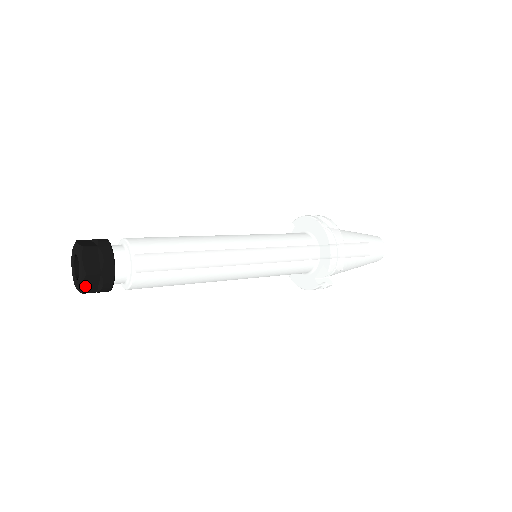
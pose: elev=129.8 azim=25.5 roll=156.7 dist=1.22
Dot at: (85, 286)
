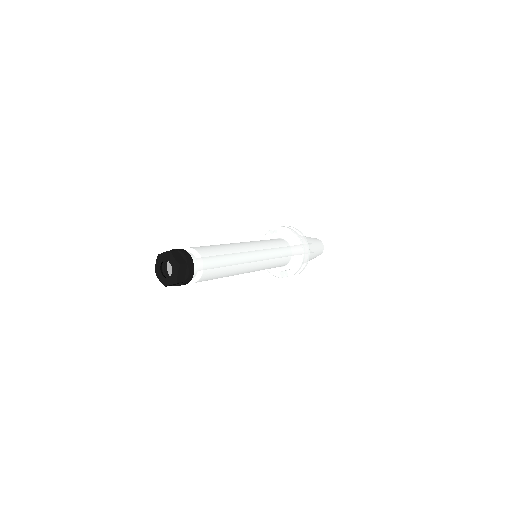
Dot at: (170, 285)
